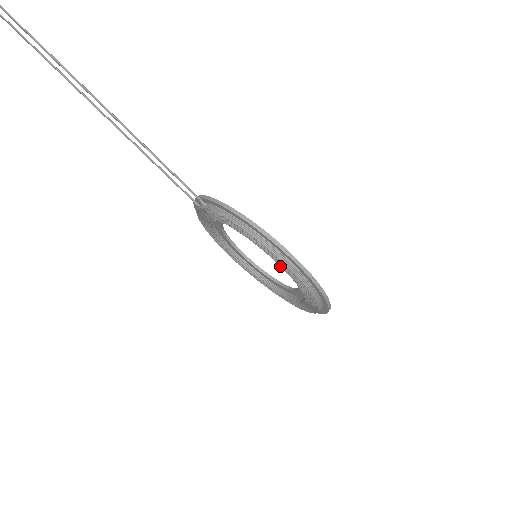
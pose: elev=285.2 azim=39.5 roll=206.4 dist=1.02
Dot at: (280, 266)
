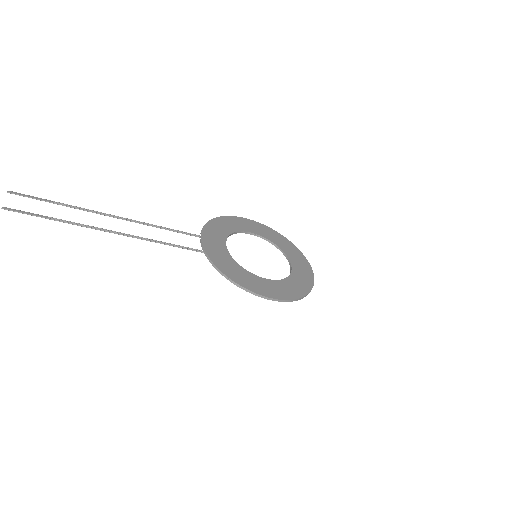
Dot at: occluded
